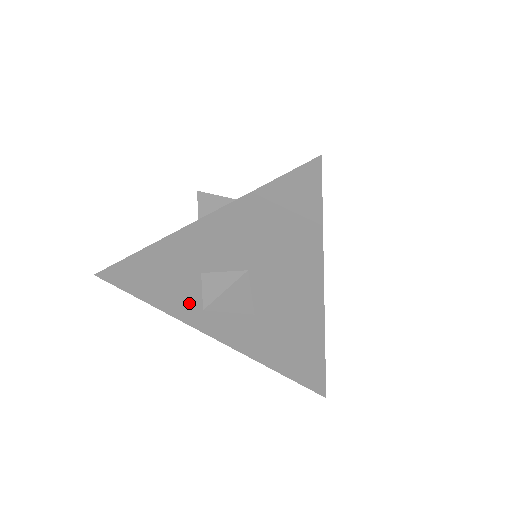
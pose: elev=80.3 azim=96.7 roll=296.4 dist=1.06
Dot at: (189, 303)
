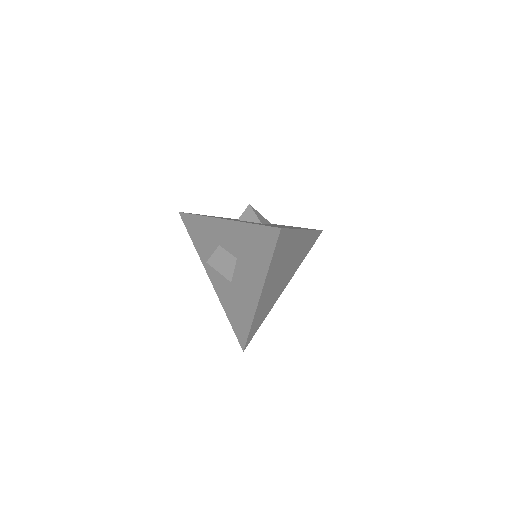
Dot at: (209, 256)
